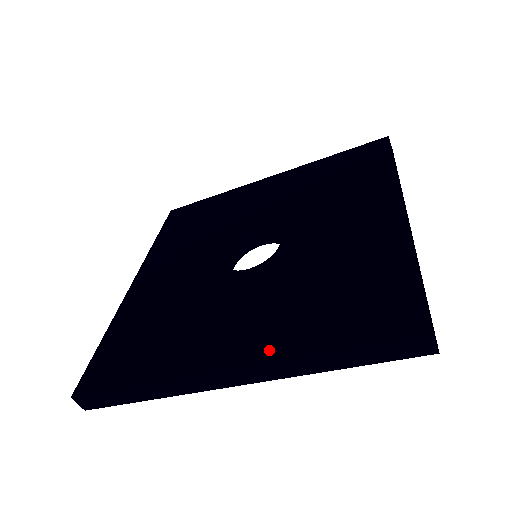
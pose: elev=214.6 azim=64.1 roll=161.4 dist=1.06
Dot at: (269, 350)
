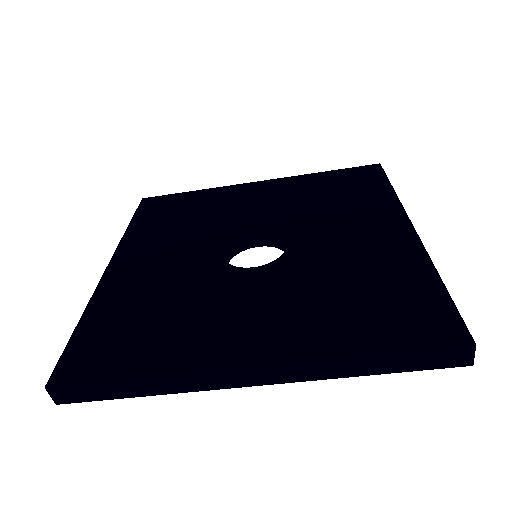
Dot at: (301, 349)
